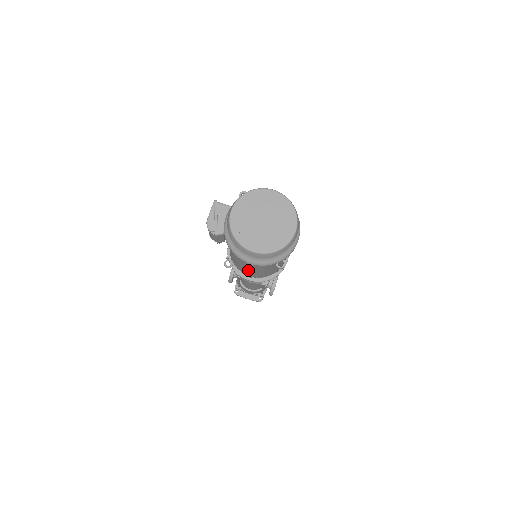
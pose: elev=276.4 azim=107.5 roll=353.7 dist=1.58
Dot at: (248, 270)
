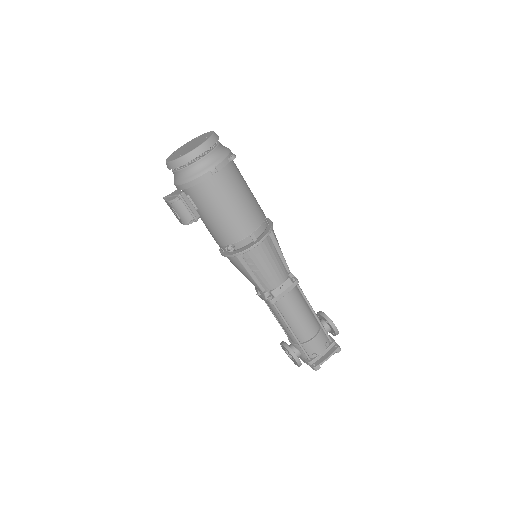
Dot at: (235, 213)
